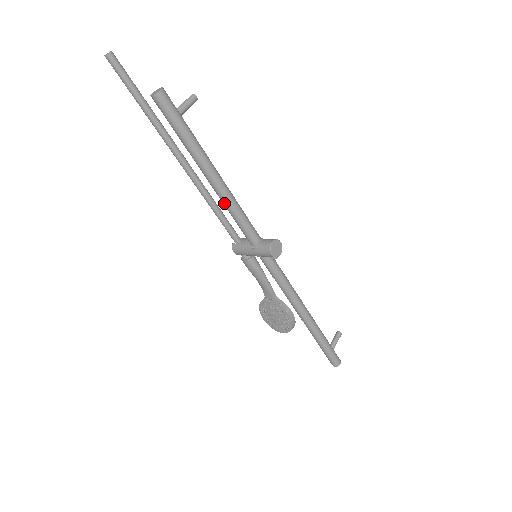
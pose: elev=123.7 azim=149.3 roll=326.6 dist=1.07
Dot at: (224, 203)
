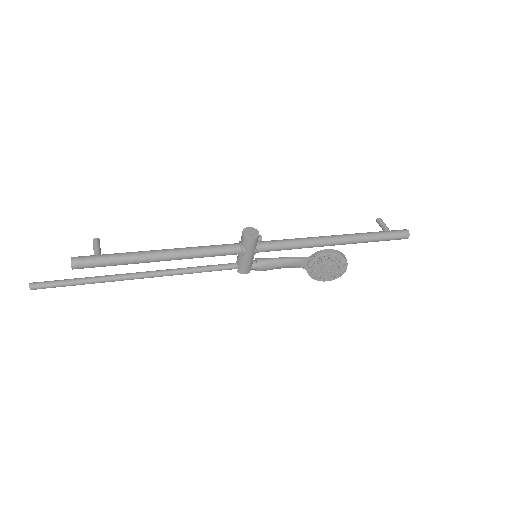
Dot at: (190, 257)
